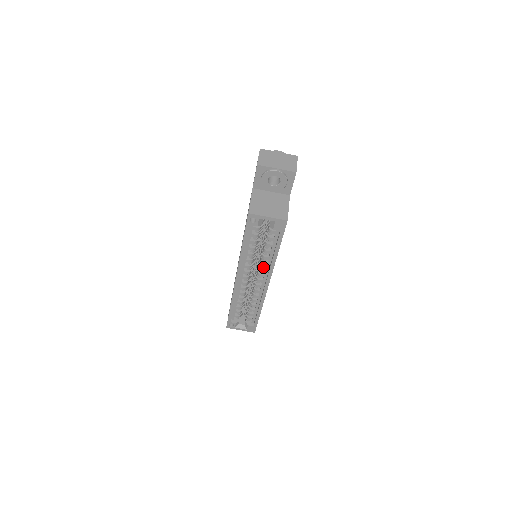
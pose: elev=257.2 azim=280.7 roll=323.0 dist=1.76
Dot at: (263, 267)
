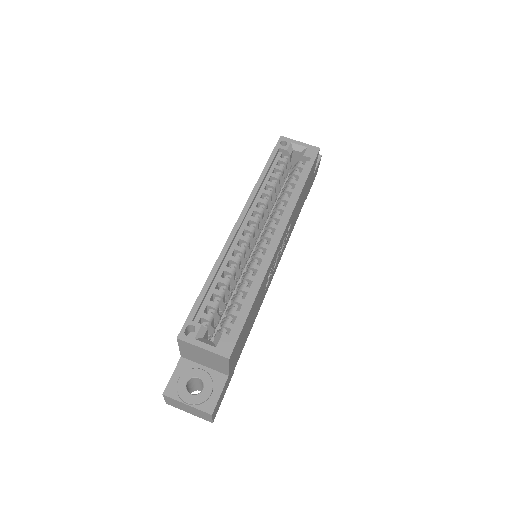
Dot at: (278, 216)
